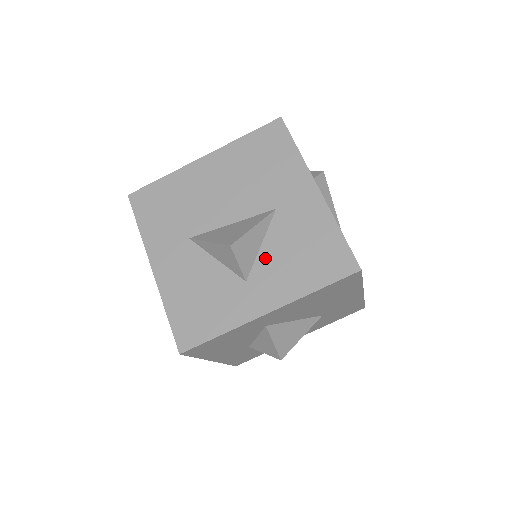
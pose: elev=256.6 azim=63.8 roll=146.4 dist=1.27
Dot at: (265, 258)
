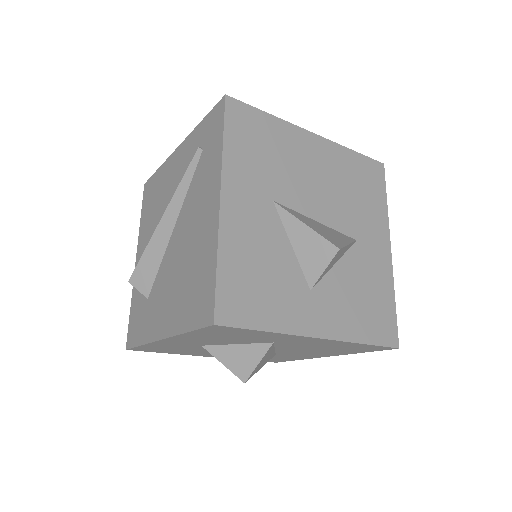
Dot at: (334, 280)
